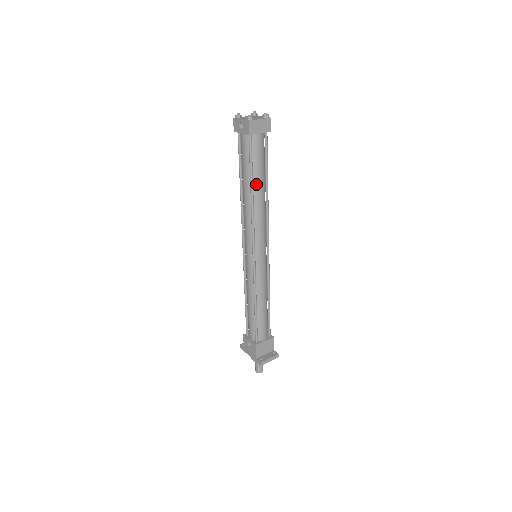
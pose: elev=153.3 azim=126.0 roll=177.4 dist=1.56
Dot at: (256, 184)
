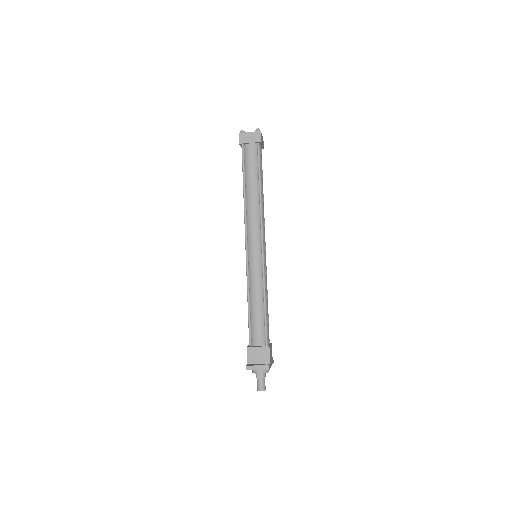
Dot at: (248, 185)
